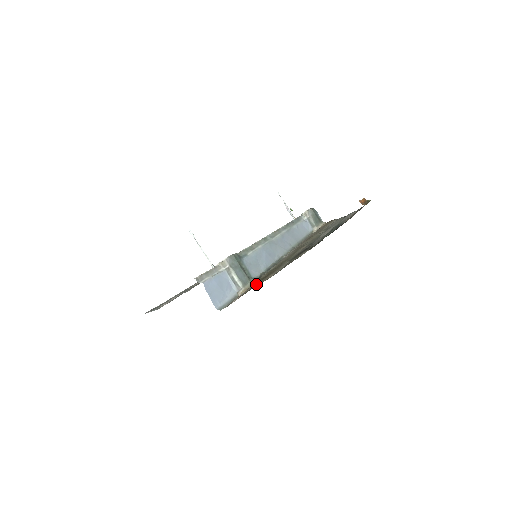
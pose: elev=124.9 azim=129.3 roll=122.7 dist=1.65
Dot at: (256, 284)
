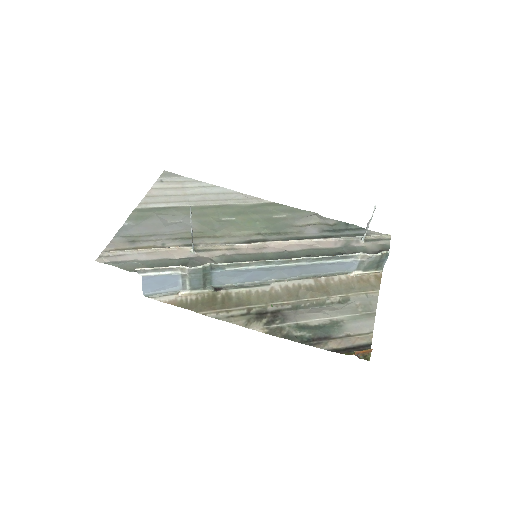
Dot at: (194, 305)
